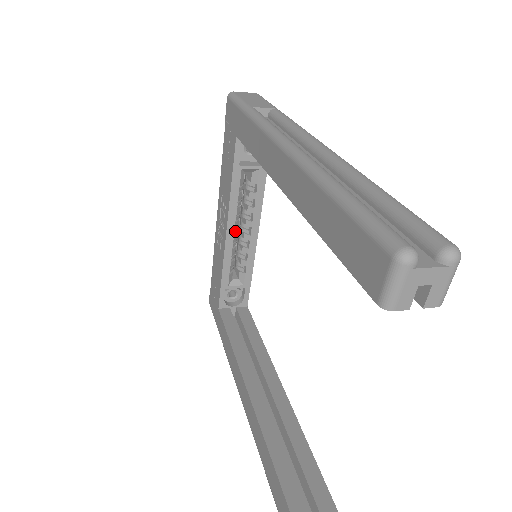
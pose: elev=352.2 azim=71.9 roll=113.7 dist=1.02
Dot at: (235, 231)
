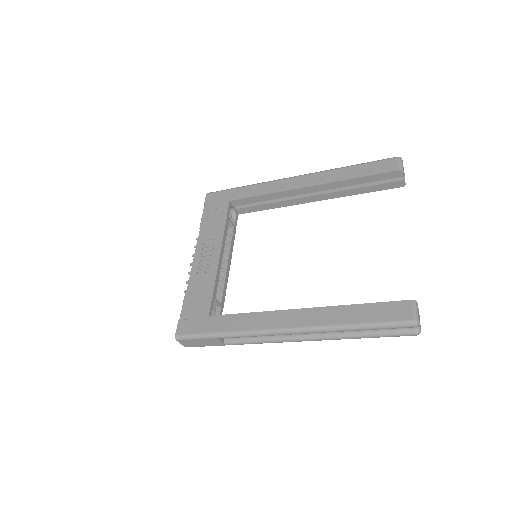
Dot at: occluded
